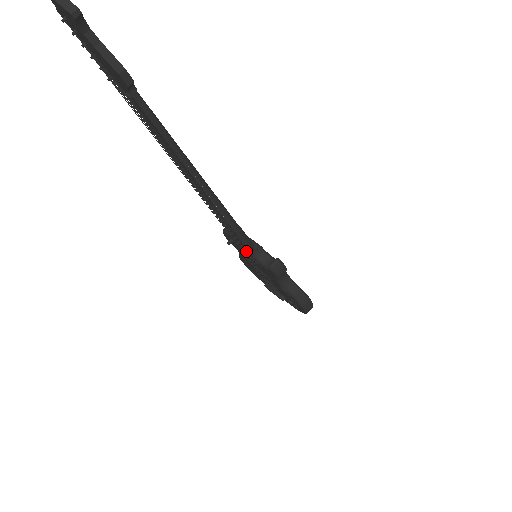
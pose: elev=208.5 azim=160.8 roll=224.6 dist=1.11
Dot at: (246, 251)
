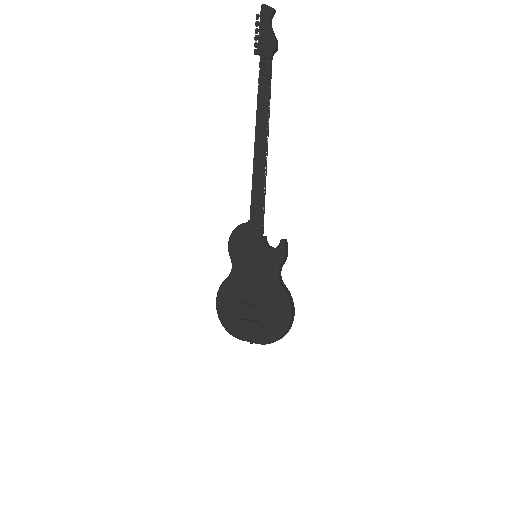
Dot at: (258, 235)
